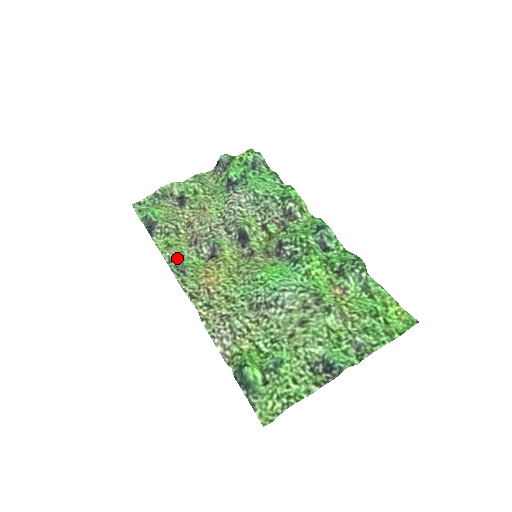
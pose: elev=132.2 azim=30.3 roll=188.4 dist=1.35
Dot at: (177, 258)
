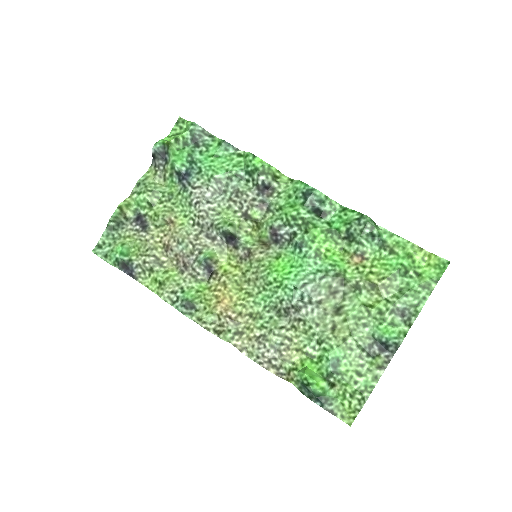
Dot at: (178, 295)
